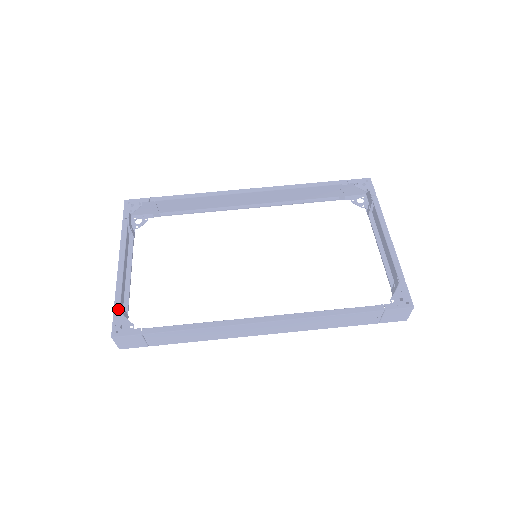
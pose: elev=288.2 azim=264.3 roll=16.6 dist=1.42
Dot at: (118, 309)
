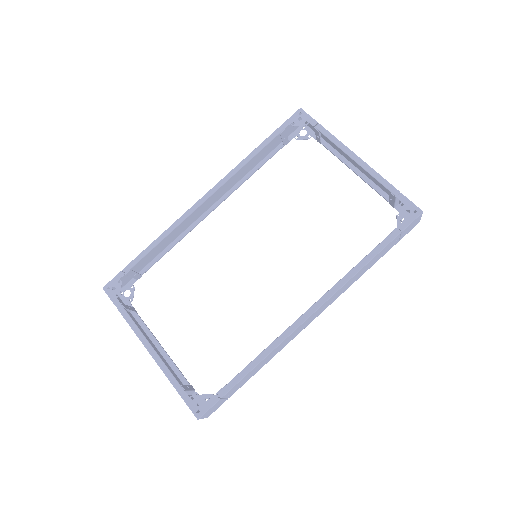
Dot at: (183, 392)
